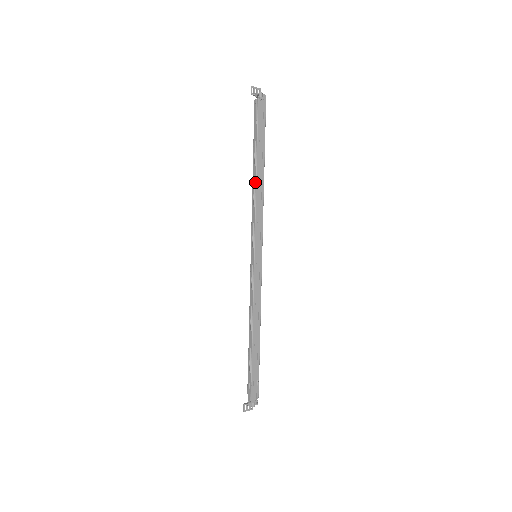
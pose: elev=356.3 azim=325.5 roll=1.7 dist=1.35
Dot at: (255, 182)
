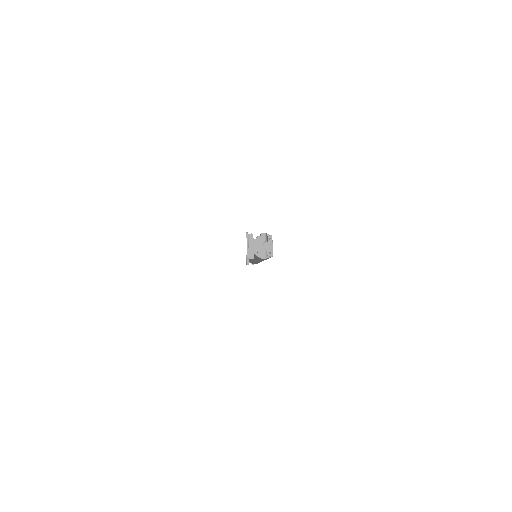
Dot at: occluded
